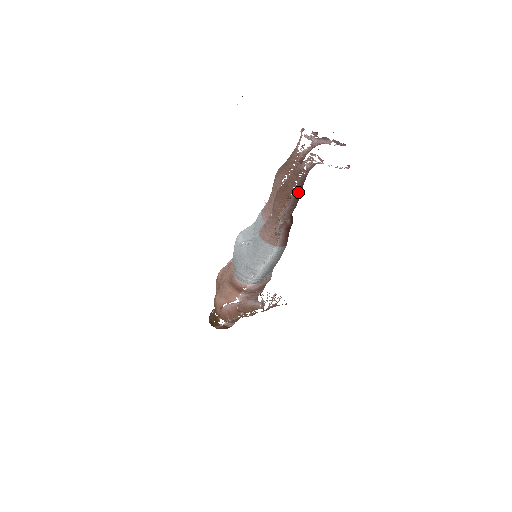
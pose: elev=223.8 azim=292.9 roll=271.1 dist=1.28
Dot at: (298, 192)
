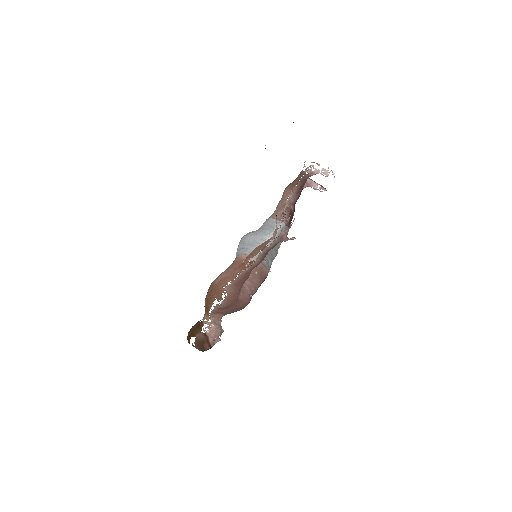
Dot at: (302, 185)
